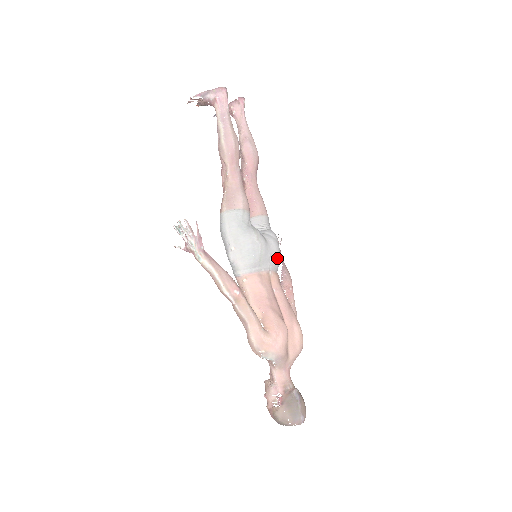
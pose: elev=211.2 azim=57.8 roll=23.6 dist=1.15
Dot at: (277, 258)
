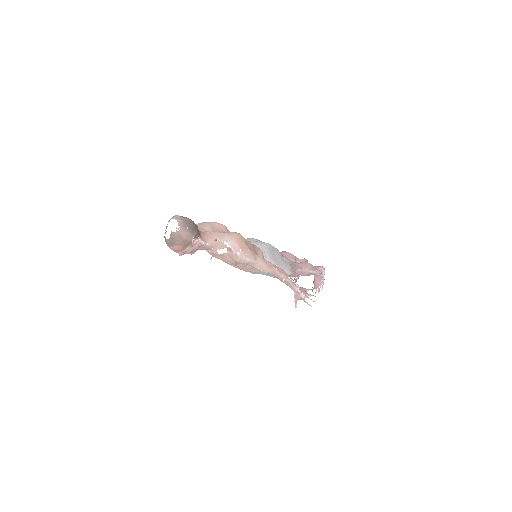
Dot at: (264, 244)
